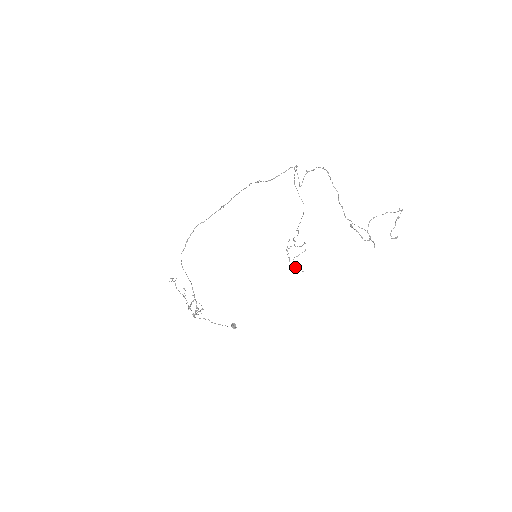
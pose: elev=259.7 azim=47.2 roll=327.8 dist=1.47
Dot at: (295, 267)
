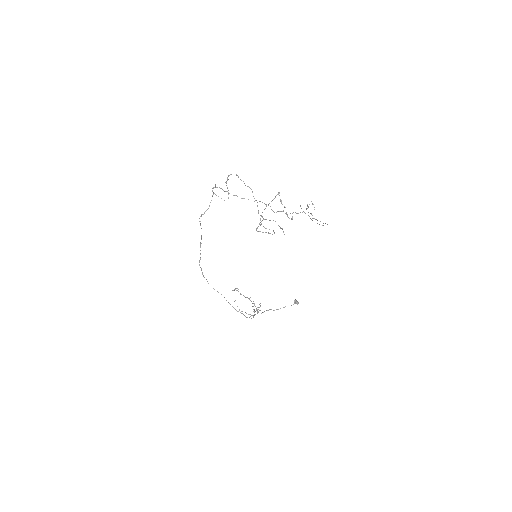
Dot at: (319, 224)
